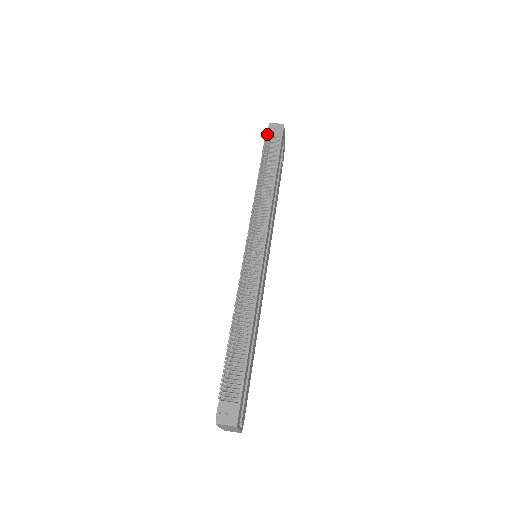
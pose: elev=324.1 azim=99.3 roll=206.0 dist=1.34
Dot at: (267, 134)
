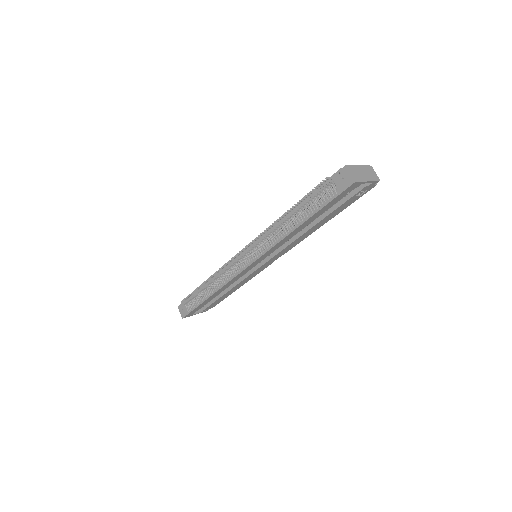
Dot at: (328, 179)
